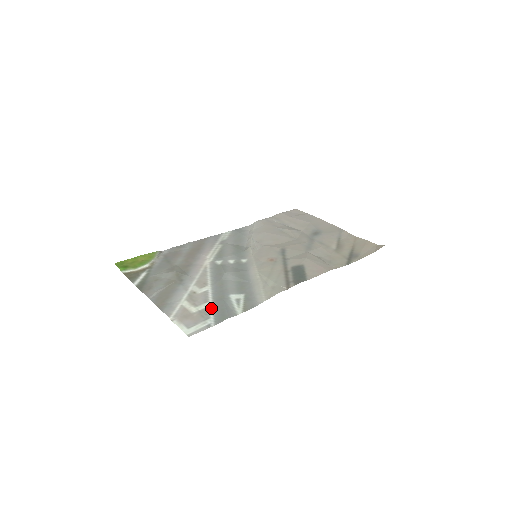
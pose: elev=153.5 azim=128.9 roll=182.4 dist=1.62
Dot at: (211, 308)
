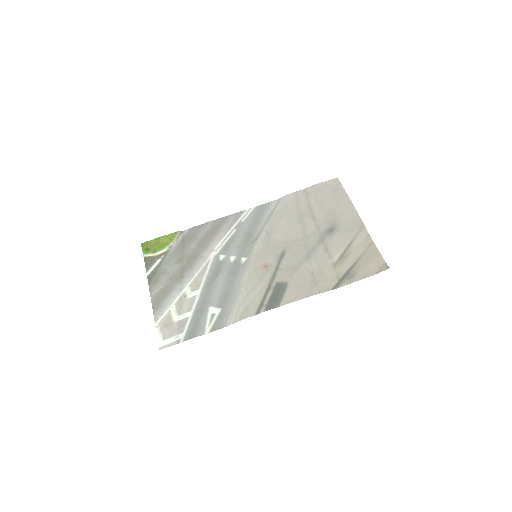
Dot at: (189, 320)
